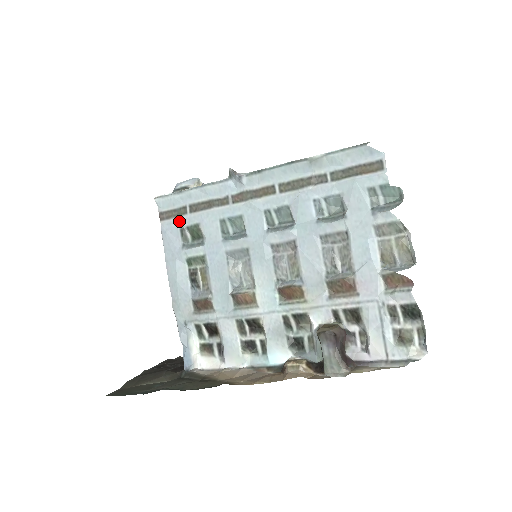
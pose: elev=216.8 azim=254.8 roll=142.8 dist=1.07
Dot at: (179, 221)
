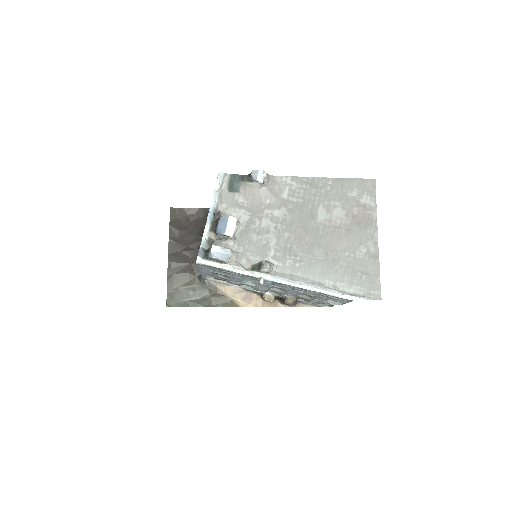
Dot at: (214, 269)
